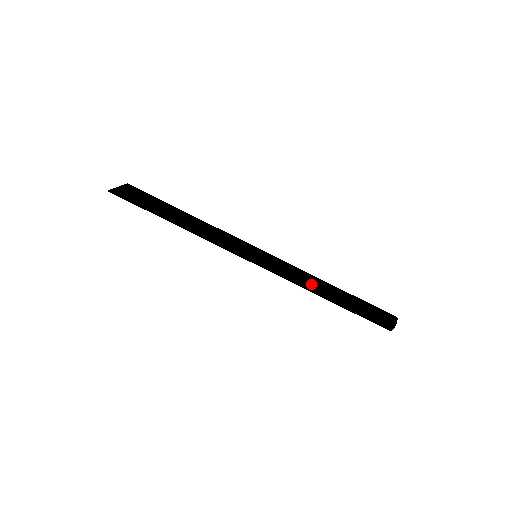
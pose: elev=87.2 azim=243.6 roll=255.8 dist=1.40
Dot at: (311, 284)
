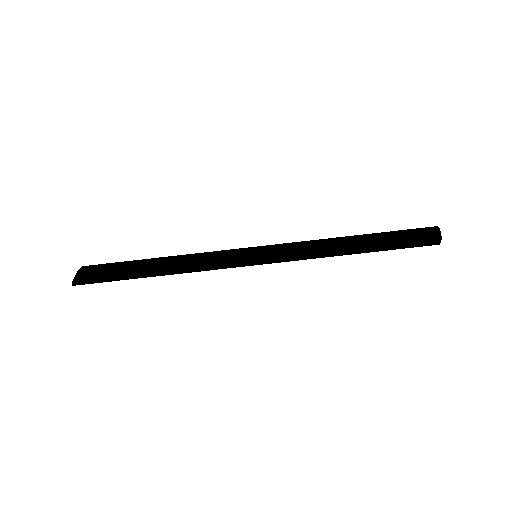
Dot at: (329, 253)
